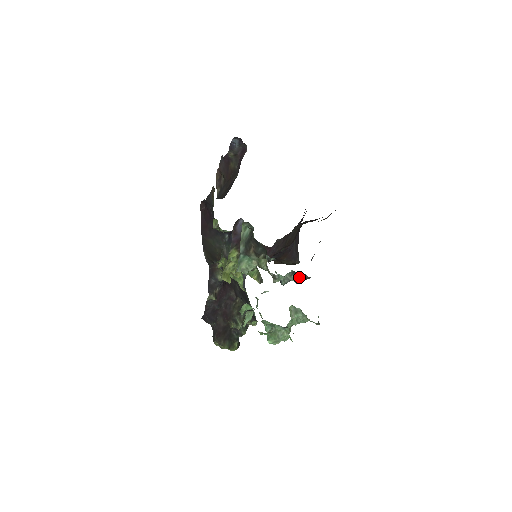
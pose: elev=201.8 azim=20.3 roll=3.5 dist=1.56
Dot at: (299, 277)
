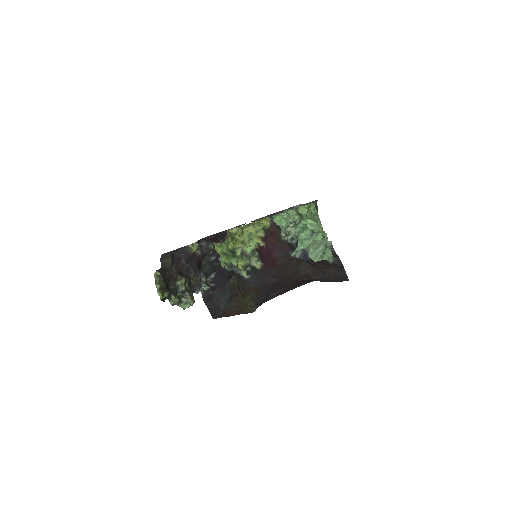
Dot at: occluded
